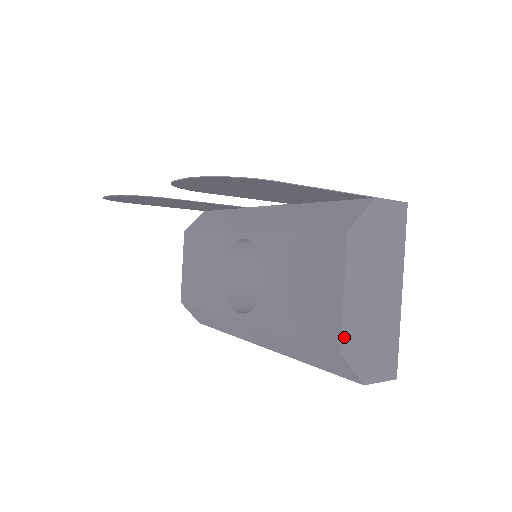
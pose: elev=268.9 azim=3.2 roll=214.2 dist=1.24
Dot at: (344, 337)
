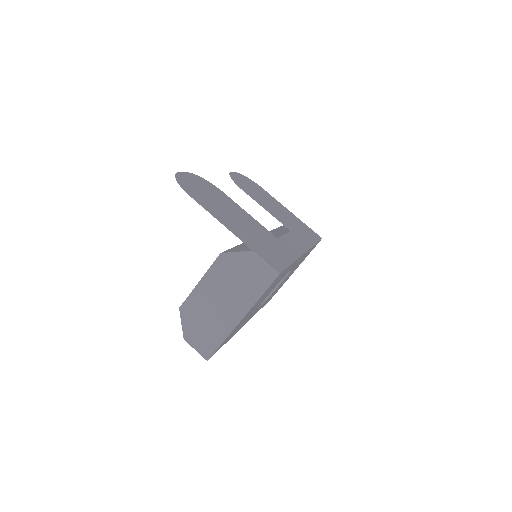
Dot at: (186, 303)
